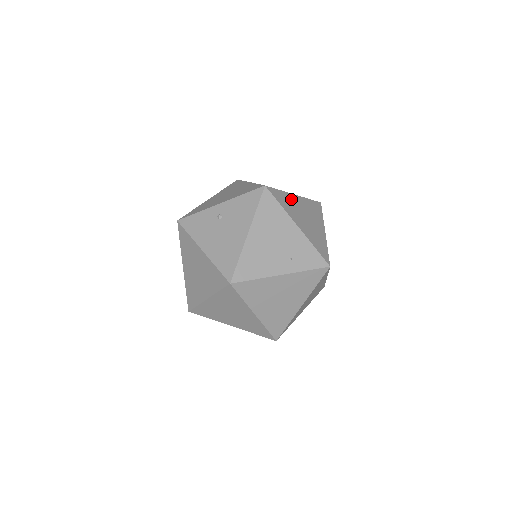
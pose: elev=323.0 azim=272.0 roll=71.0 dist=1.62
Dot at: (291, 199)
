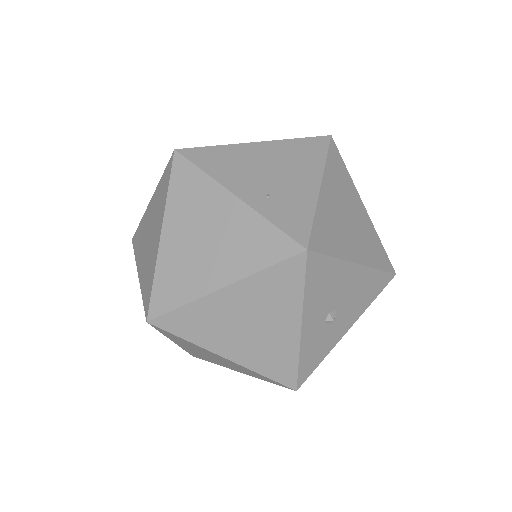
Dot at: (351, 191)
